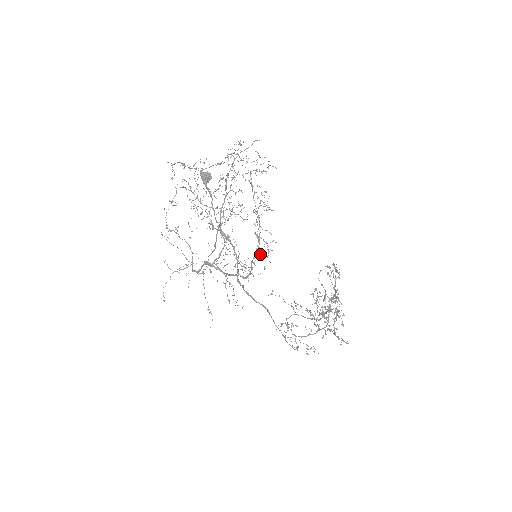
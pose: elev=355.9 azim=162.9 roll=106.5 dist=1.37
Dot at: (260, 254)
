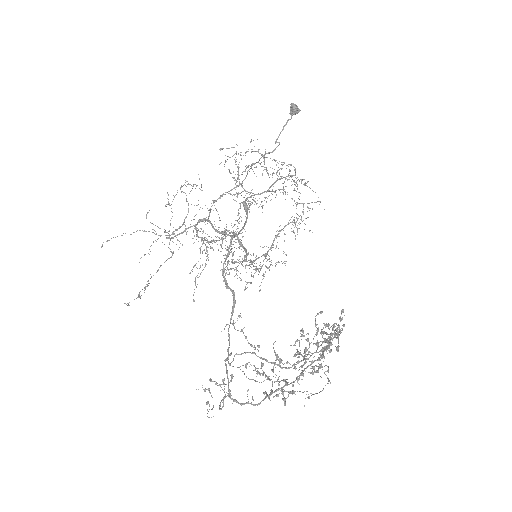
Dot at: (245, 287)
